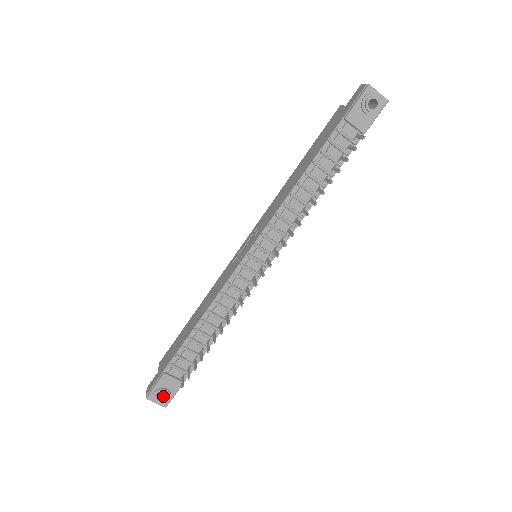
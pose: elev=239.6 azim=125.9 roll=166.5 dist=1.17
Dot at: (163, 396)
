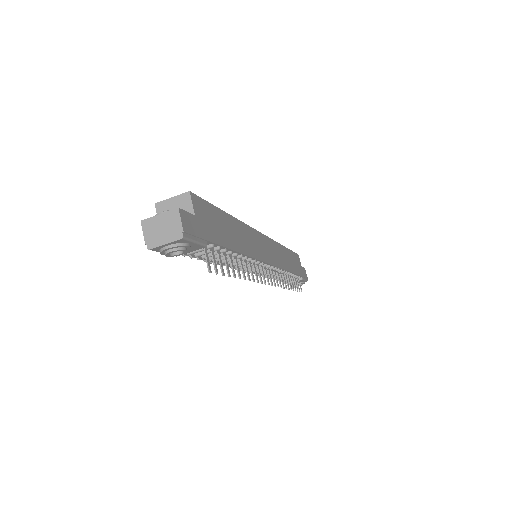
Dot at: occluded
